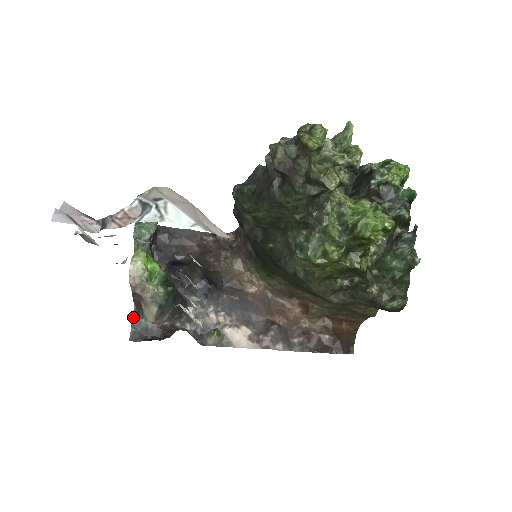
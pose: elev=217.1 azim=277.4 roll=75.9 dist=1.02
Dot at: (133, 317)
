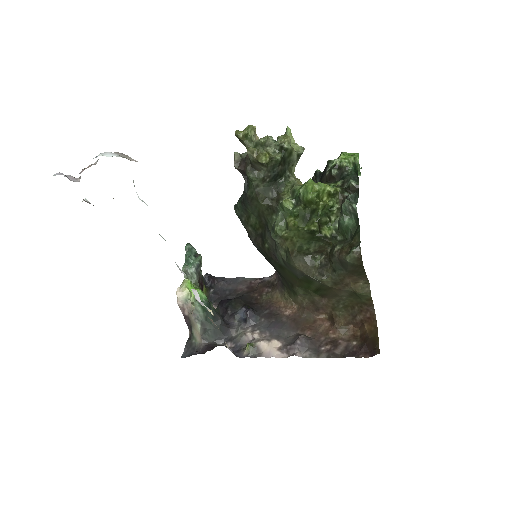
Dot at: (187, 340)
